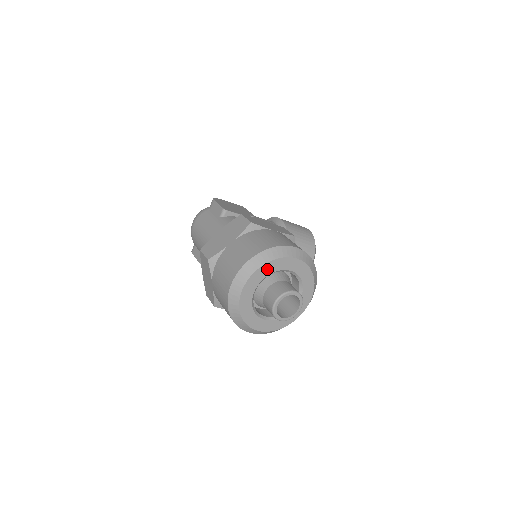
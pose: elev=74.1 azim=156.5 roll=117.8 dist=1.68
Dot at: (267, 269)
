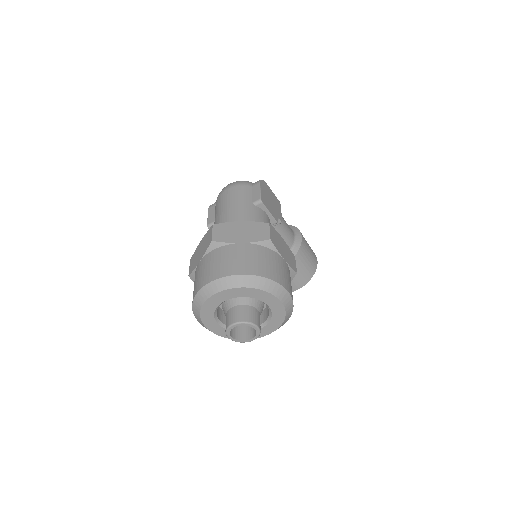
Dot at: (250, 292)
